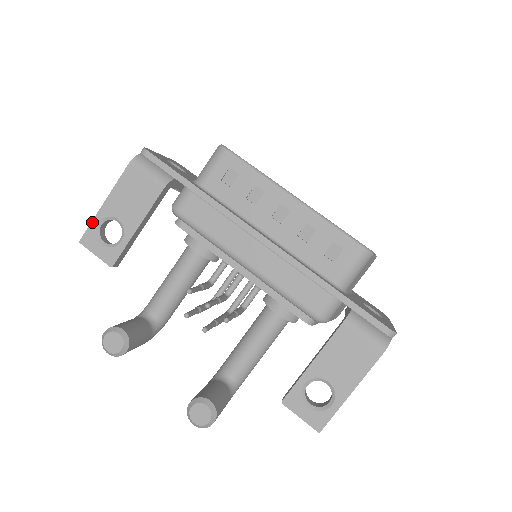
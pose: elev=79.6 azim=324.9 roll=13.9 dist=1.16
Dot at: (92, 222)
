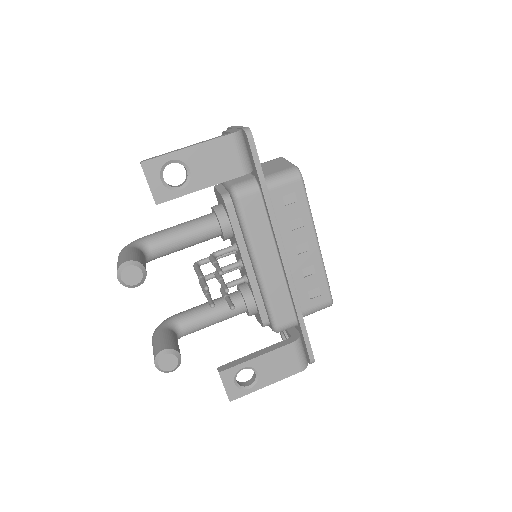
Dot at: (165, 155)
